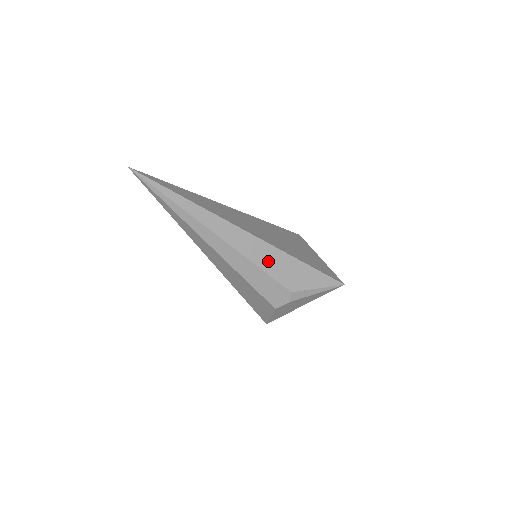
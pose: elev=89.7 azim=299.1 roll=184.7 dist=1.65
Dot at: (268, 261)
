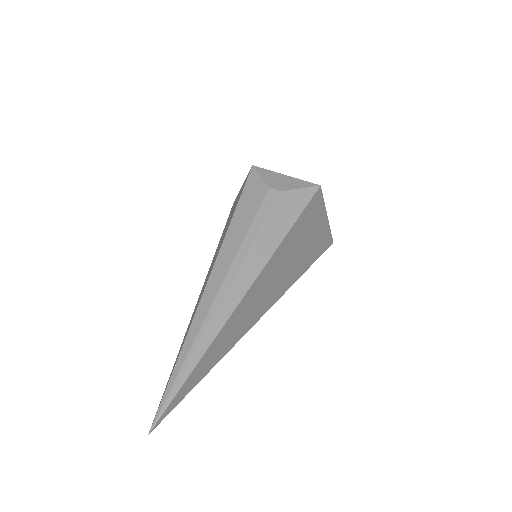
Dot at: occluded
